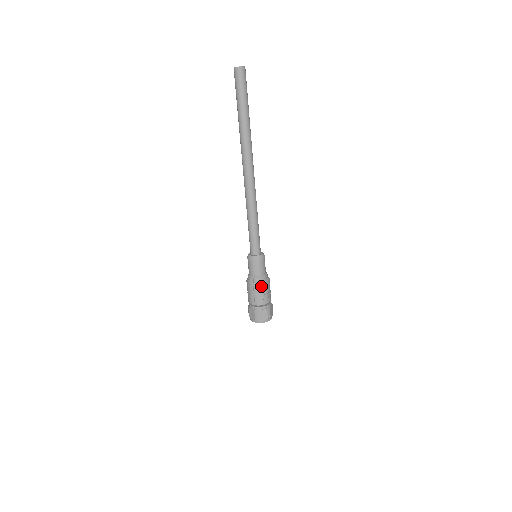
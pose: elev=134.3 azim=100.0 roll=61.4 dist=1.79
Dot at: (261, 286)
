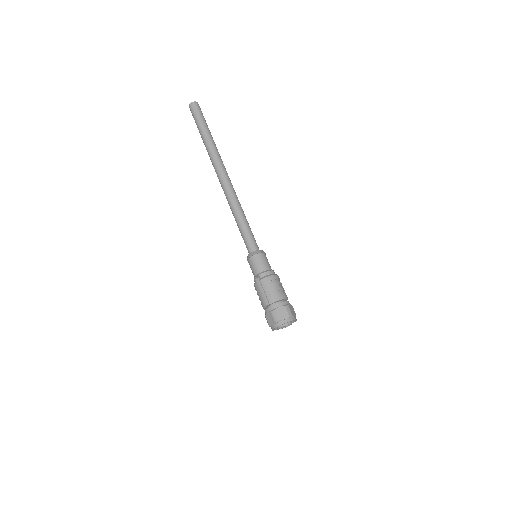
Dot at: (269, 280)
